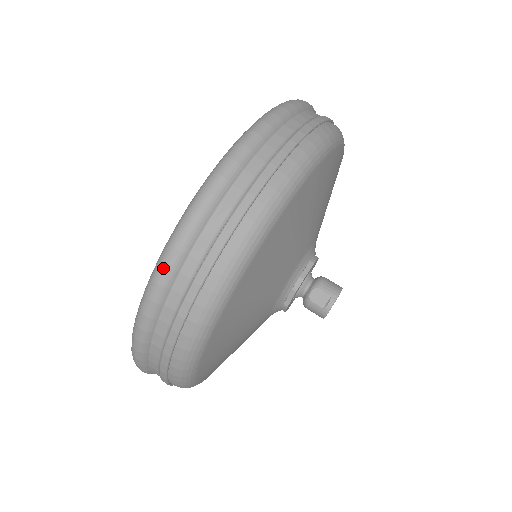
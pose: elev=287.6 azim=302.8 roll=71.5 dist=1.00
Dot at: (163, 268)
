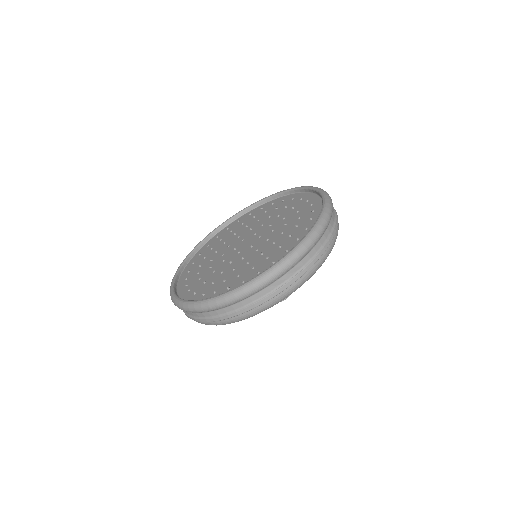
Dot at: (262, 283)
